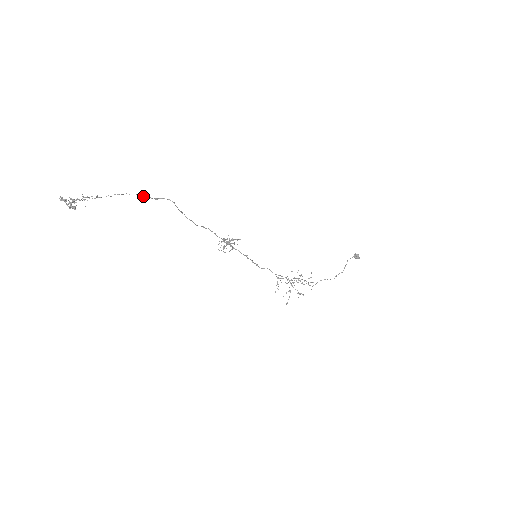
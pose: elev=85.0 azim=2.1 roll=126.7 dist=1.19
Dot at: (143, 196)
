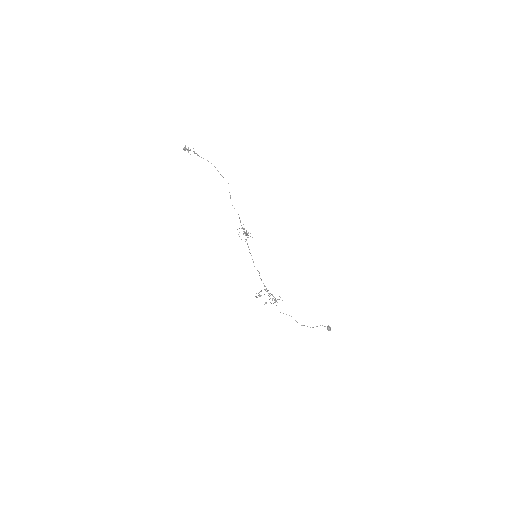
Dot at: (217, 170)
